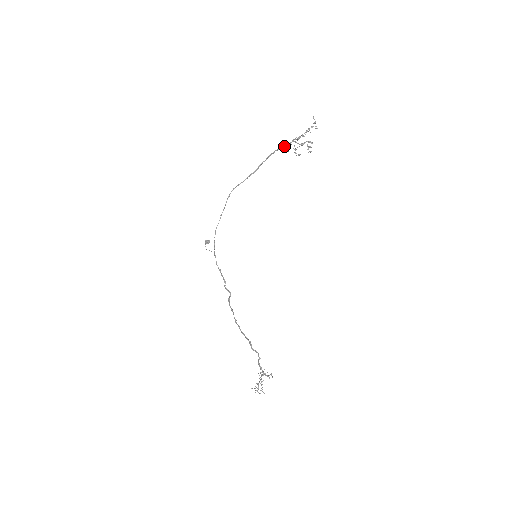
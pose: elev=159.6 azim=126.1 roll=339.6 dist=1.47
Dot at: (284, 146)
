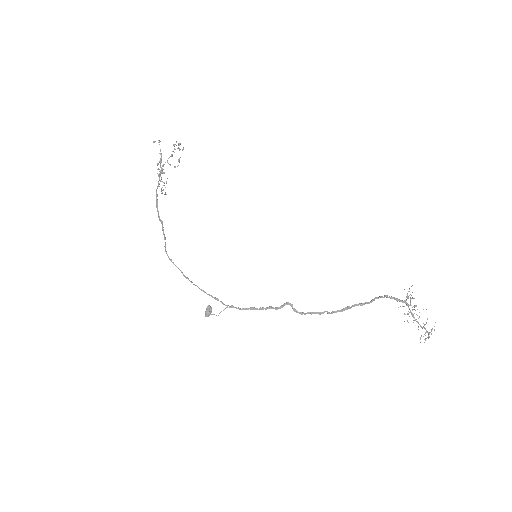
Dot at: (159, 183)
